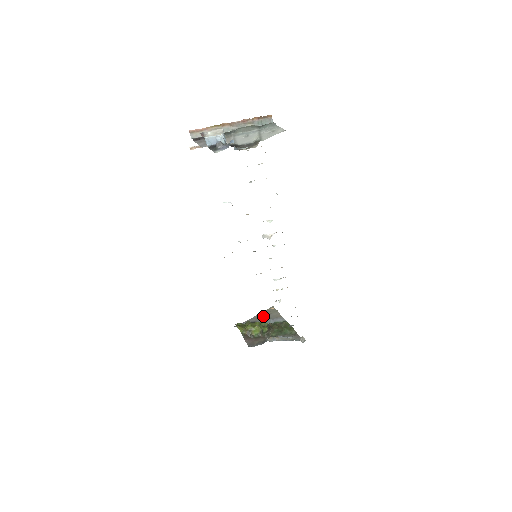
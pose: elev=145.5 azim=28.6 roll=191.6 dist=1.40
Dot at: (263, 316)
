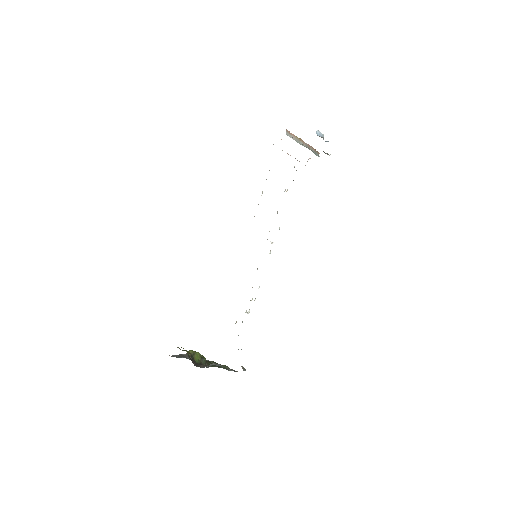
Dot at: (186, 356)
